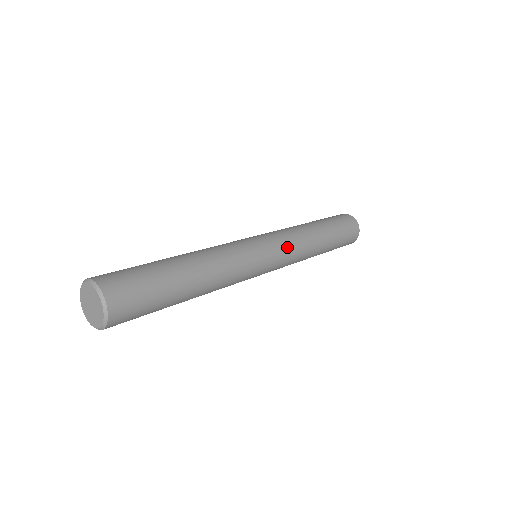
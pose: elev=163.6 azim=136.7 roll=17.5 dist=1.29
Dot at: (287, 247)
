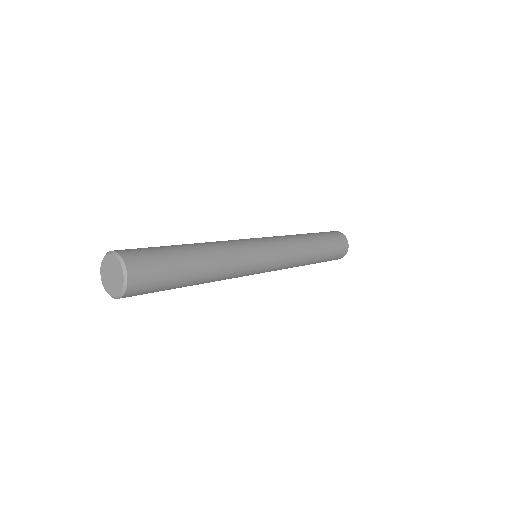
Dot at: (285, 258)
